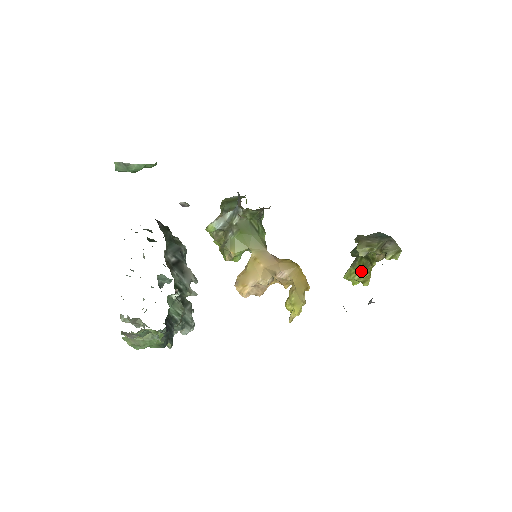
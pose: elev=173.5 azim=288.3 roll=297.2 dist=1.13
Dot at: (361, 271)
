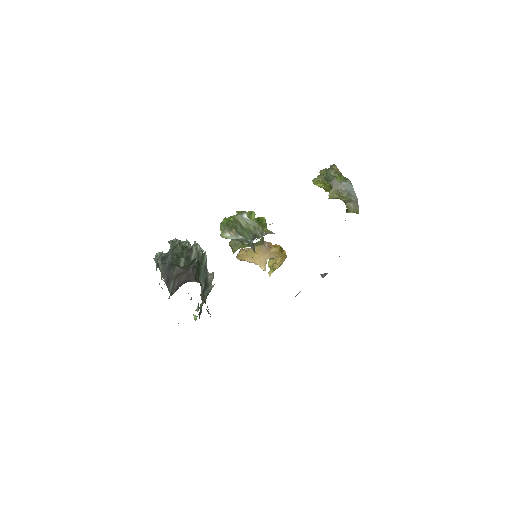
Dot at: (327, 187)
